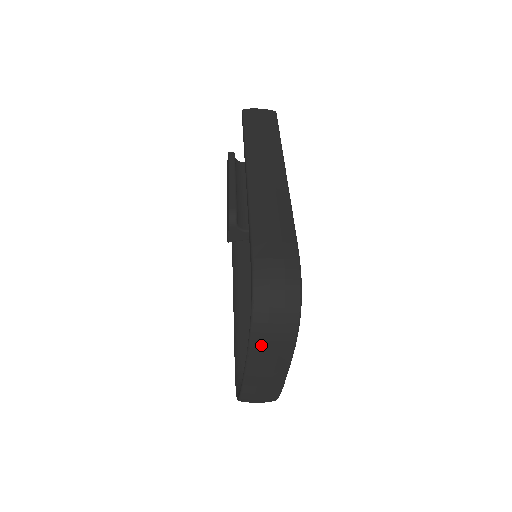
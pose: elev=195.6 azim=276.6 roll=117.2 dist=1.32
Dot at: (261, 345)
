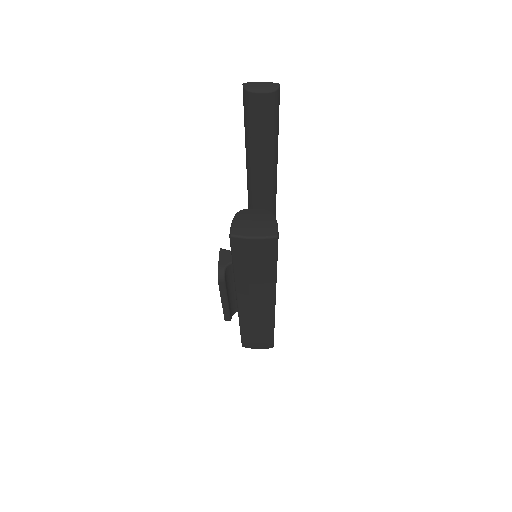
Dot at: occluded
